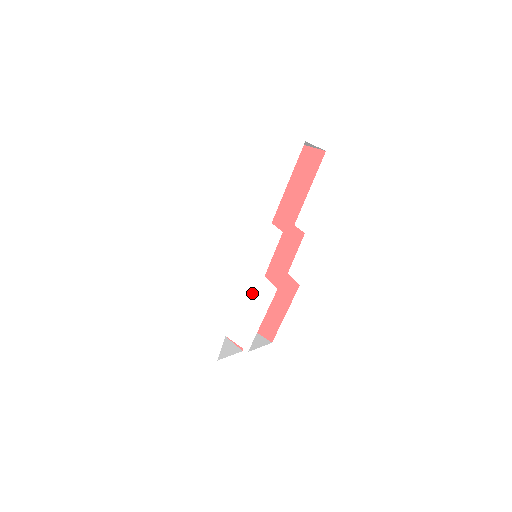
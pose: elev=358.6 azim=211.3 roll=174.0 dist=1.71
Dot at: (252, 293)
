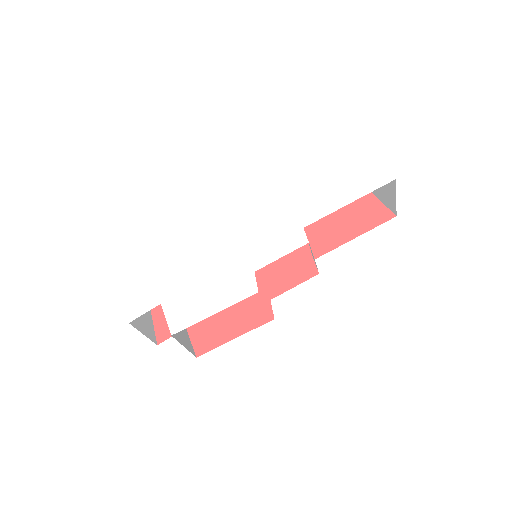
Dot at: (227, 279)
